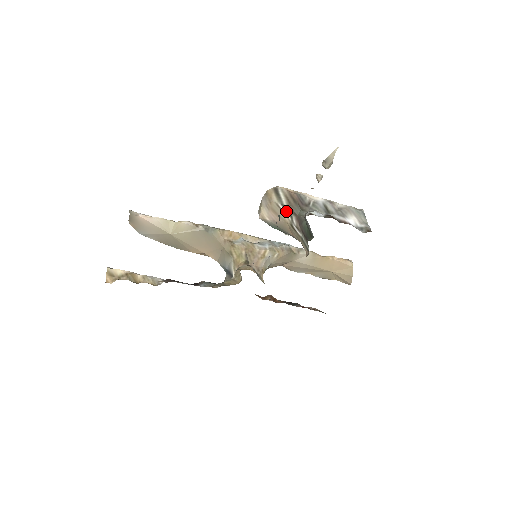
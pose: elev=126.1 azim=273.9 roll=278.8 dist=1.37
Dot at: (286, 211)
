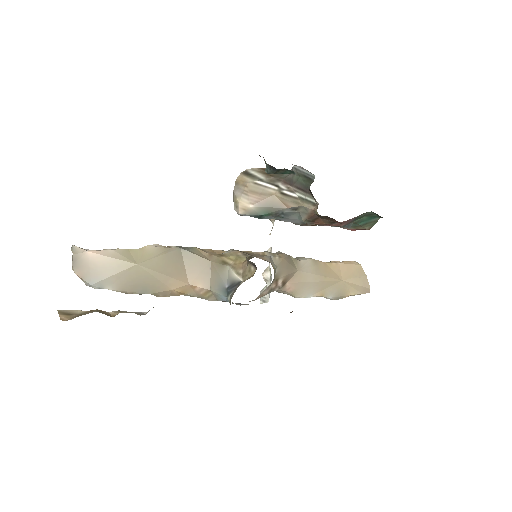
Dot at: (268, 184)
